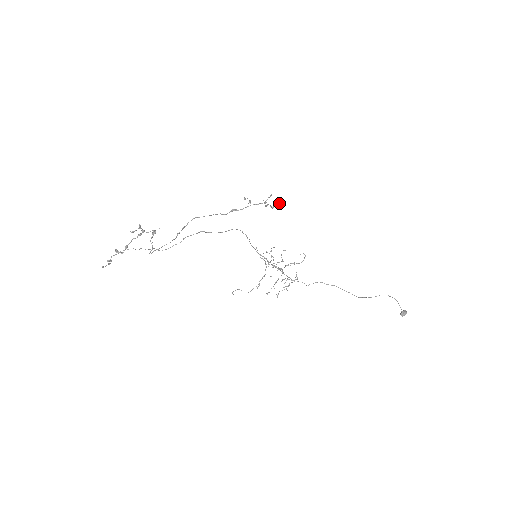
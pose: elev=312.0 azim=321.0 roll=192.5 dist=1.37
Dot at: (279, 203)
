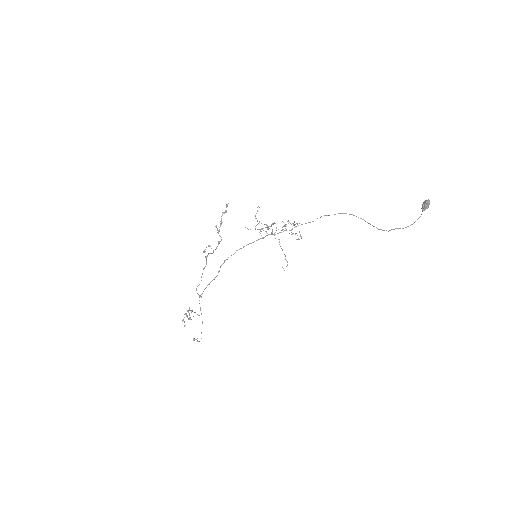
Dot at: (226, 205)
